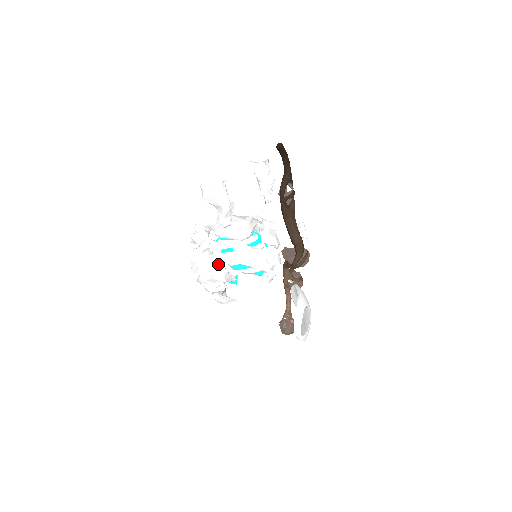
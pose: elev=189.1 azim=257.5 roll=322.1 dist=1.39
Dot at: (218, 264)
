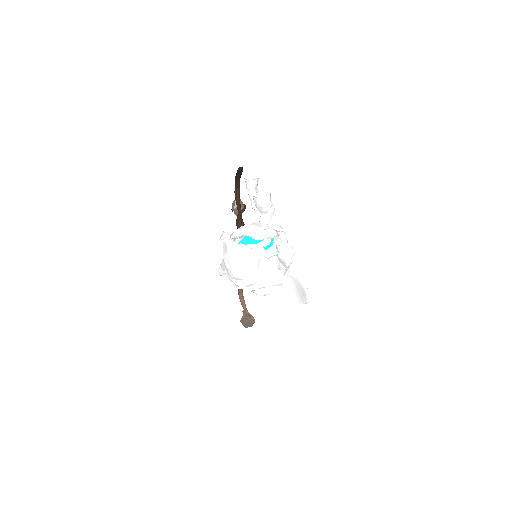
Dot at: occluded
